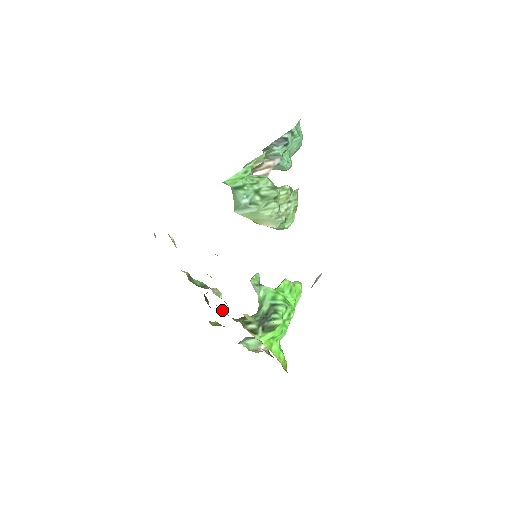
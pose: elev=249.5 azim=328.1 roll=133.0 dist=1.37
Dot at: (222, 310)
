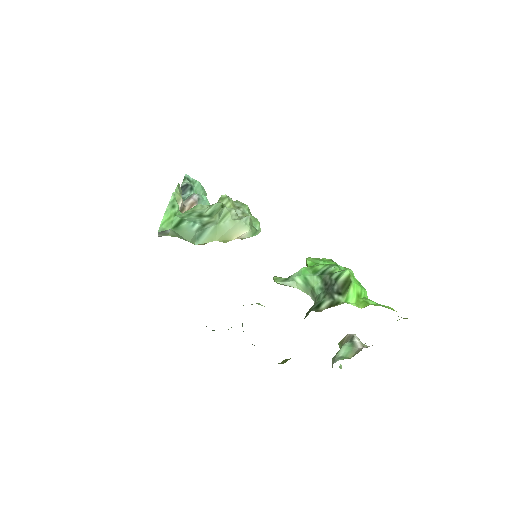
Dot at: occluded
